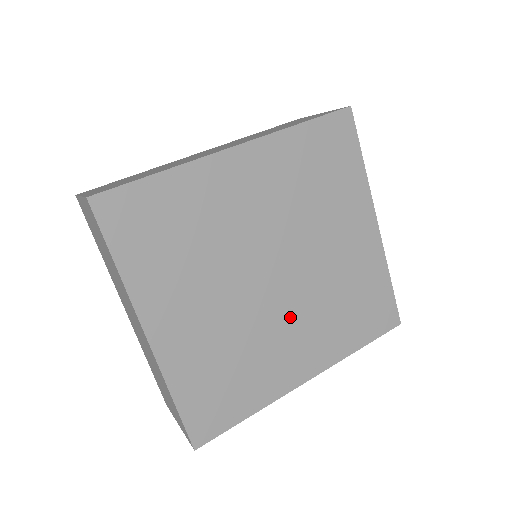
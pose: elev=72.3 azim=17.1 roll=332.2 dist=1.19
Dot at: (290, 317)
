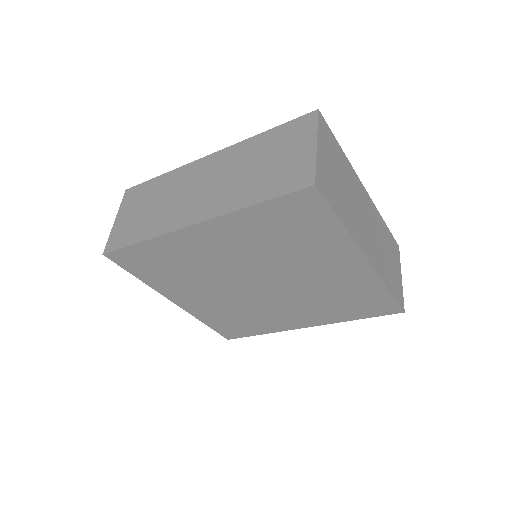
Dot at: (281, 303)
